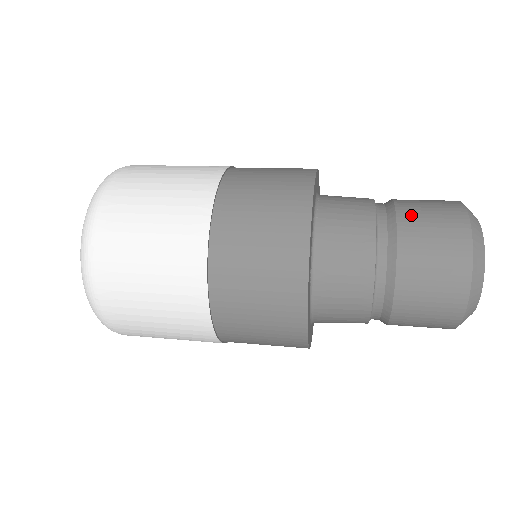
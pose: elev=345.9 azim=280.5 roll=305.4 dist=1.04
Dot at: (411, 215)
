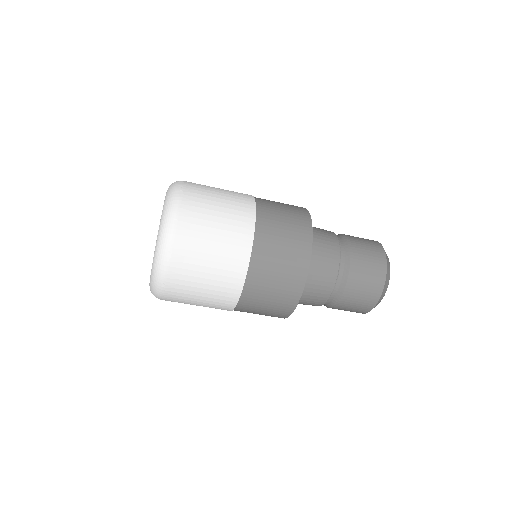
Dot at: occluded
